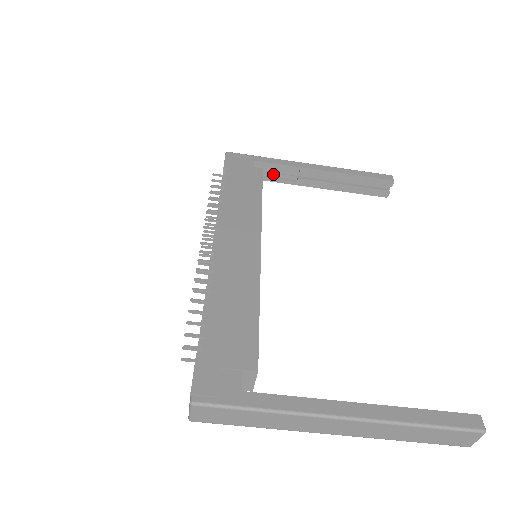
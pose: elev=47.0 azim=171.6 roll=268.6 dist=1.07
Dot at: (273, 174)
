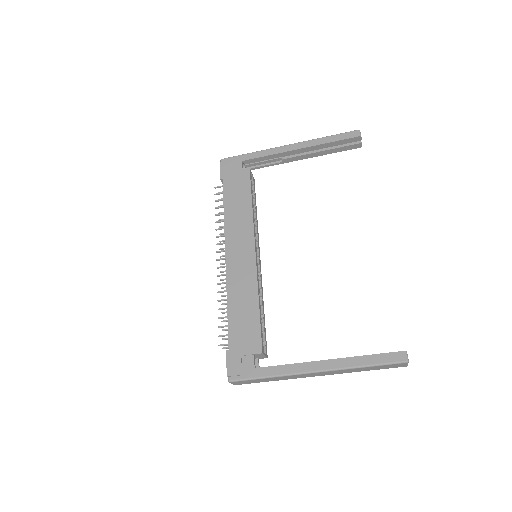
Dot at: (262, 162)
